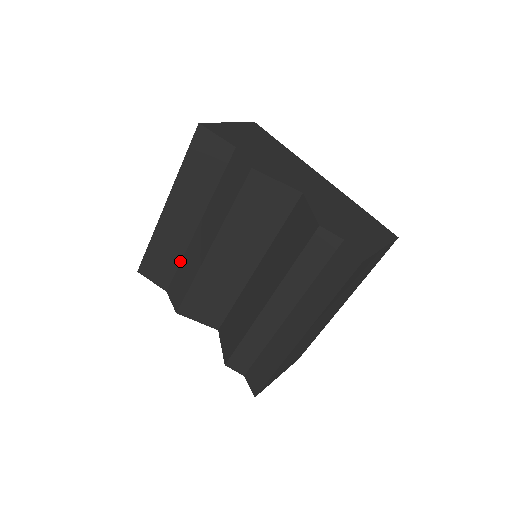
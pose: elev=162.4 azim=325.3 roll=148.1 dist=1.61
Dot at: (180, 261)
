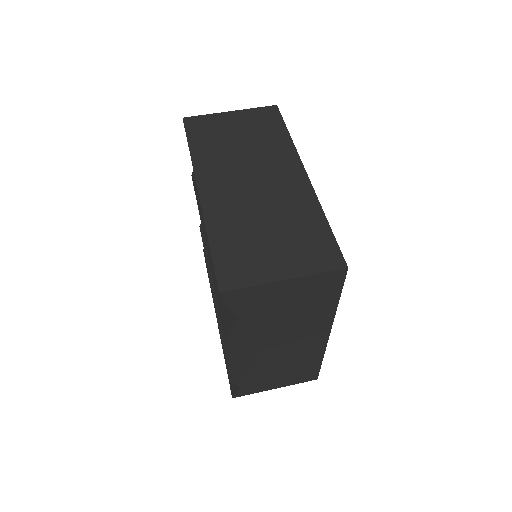
Dot at: occluded
